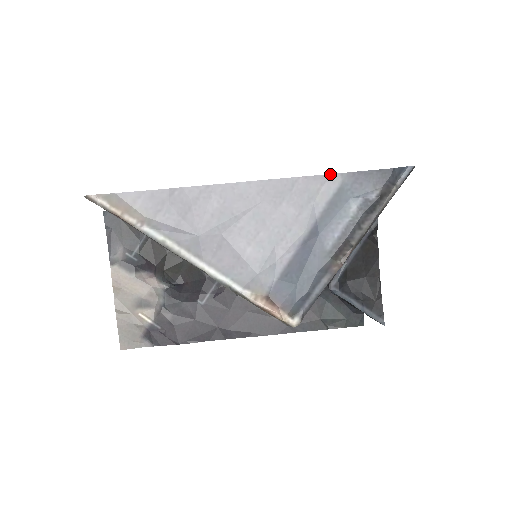
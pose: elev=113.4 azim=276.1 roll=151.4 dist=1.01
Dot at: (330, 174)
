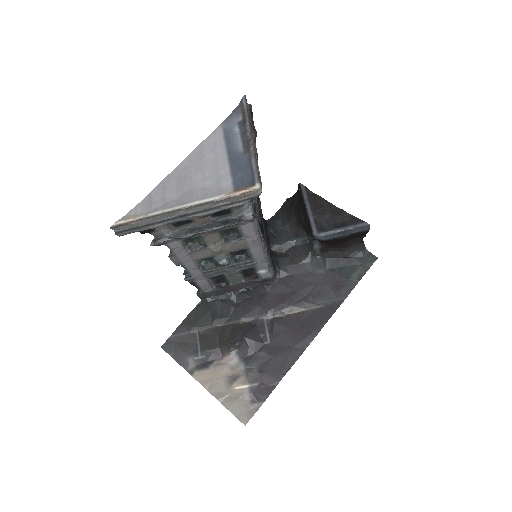
Dot at: (214, 130)
